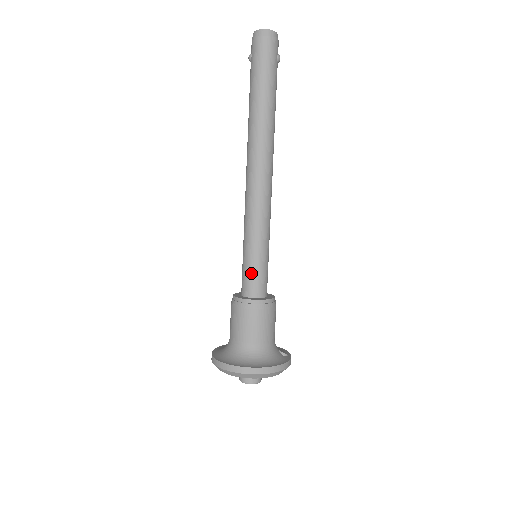
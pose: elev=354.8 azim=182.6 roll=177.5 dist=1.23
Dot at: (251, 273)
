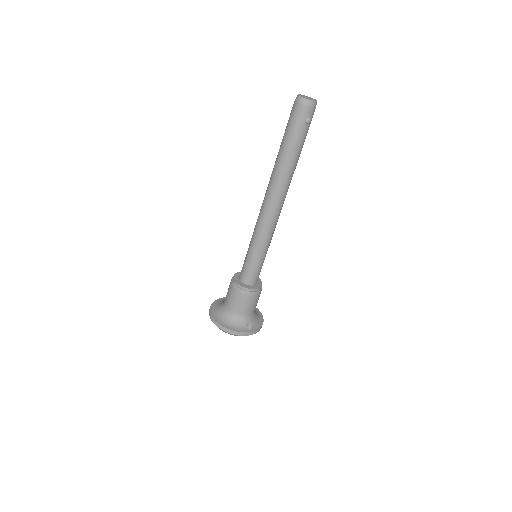
Dot at: (244, 265)
